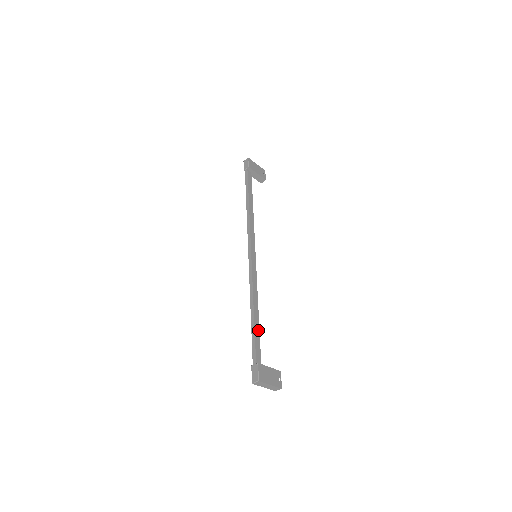
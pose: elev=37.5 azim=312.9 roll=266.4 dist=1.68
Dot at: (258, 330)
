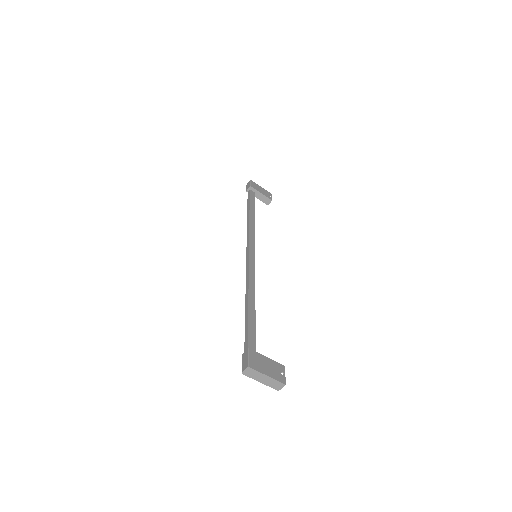
Dot at: (253, 320)
